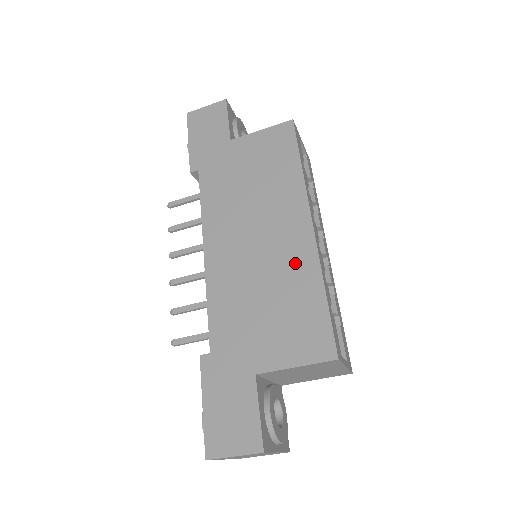
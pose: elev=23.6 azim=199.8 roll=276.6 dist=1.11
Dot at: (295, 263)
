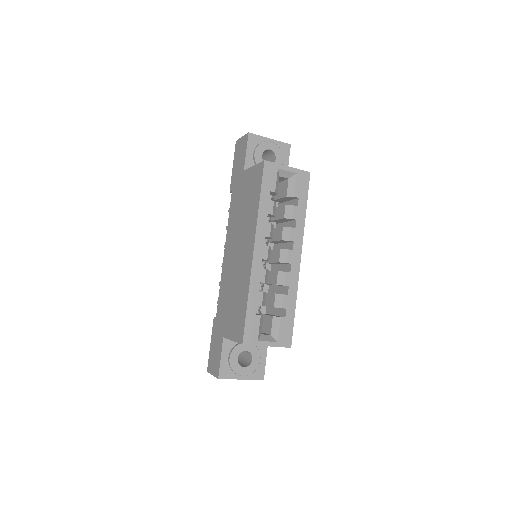
Dot at: (244, 276)
